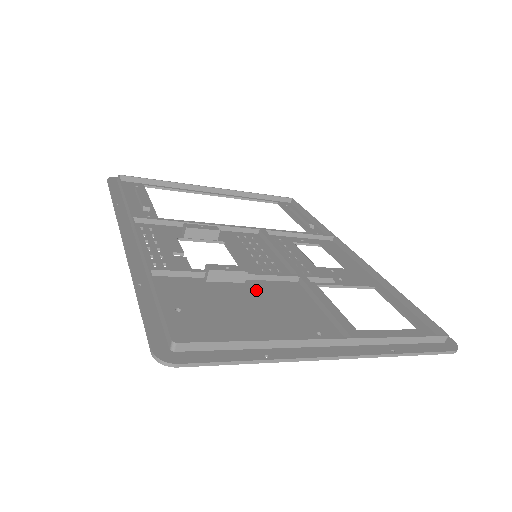
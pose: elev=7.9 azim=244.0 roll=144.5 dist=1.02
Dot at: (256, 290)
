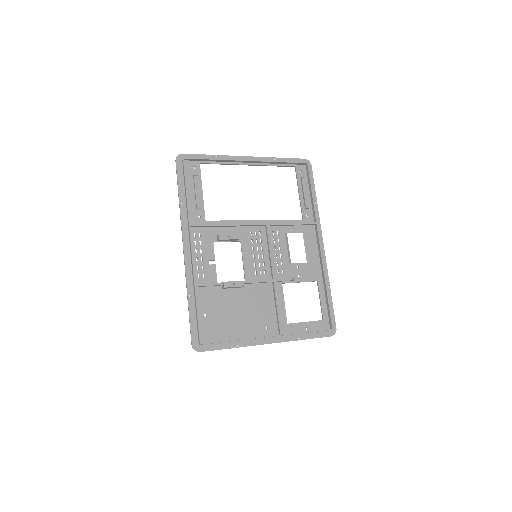
Dot at: (246, 294)
